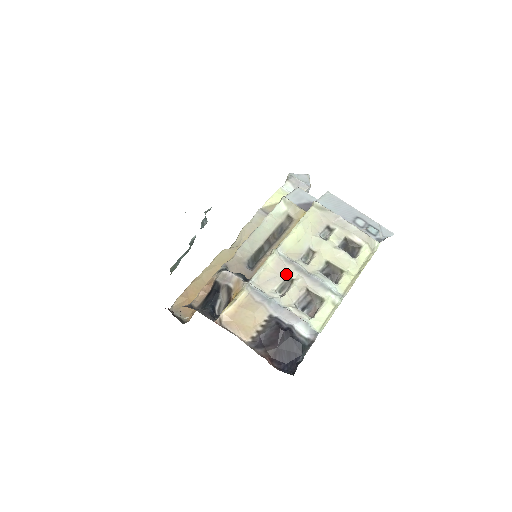
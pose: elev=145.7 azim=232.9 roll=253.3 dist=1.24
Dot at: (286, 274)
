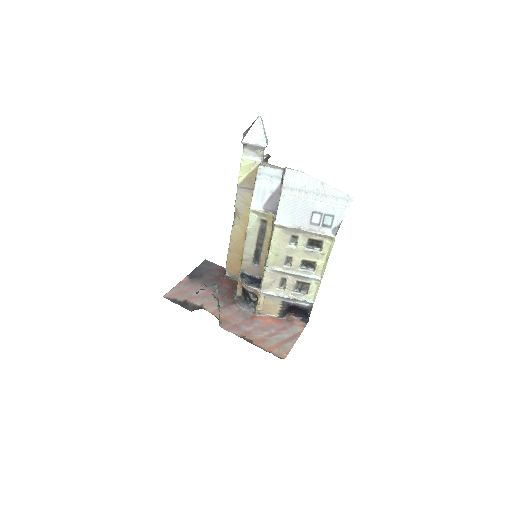
Dot at: (280, 278)
